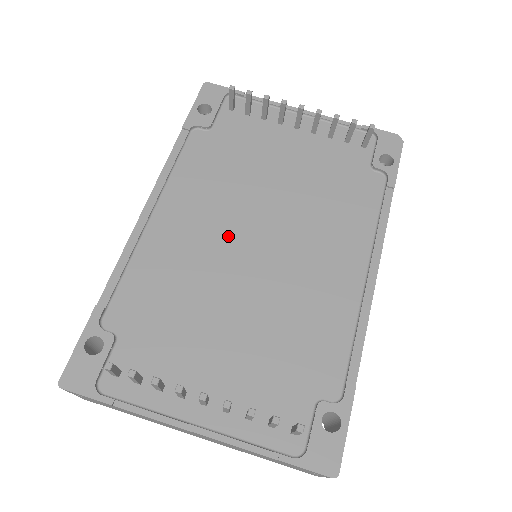
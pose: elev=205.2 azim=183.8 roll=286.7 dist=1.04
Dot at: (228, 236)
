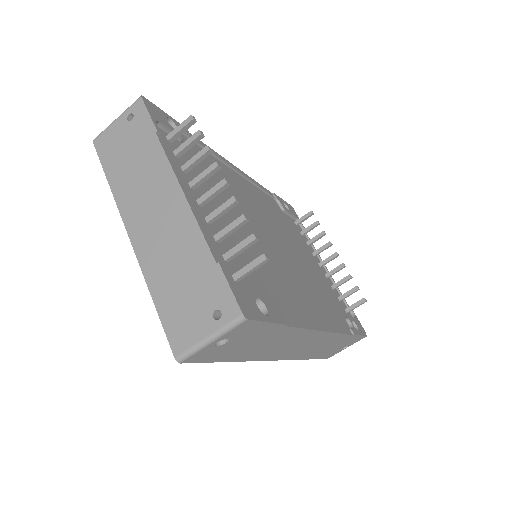
Dot at: (264, 222)
